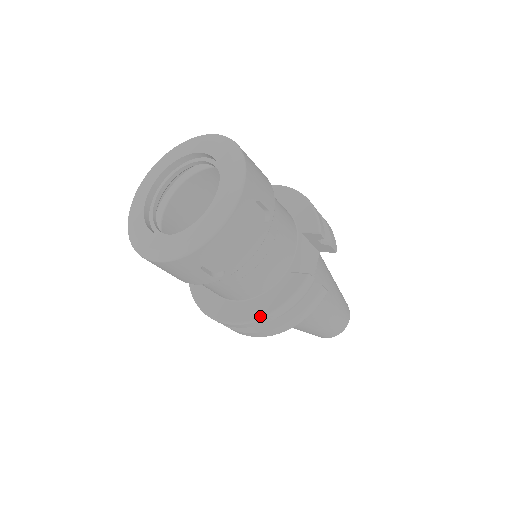
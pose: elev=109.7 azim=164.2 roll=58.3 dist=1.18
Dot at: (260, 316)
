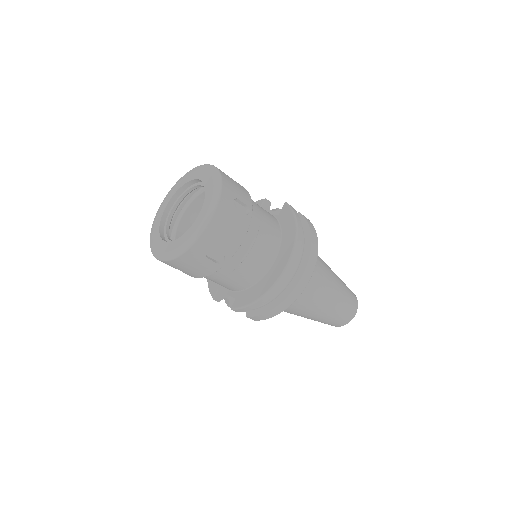
Dot at: (294, 235)
